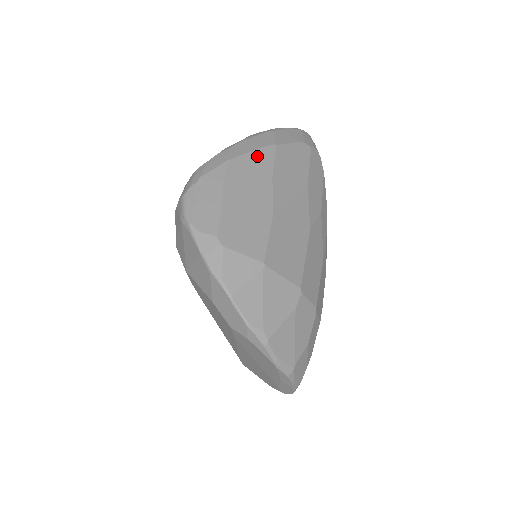
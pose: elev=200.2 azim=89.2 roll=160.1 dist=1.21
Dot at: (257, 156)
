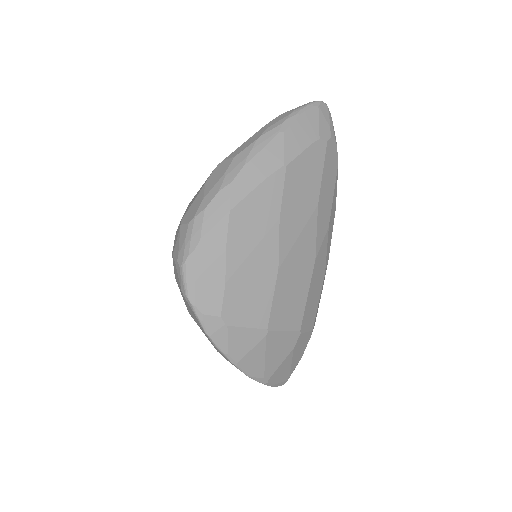
Dot at: (263, 193)
